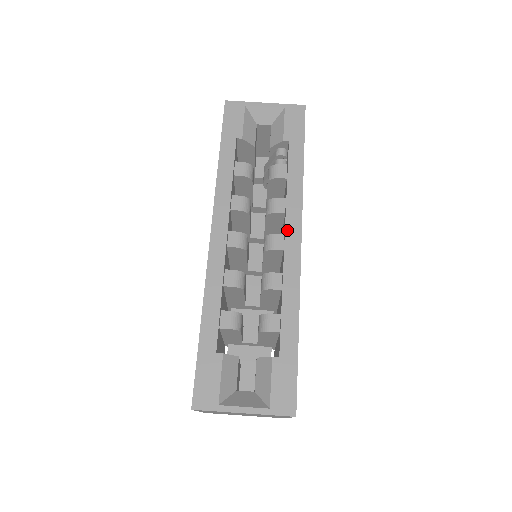
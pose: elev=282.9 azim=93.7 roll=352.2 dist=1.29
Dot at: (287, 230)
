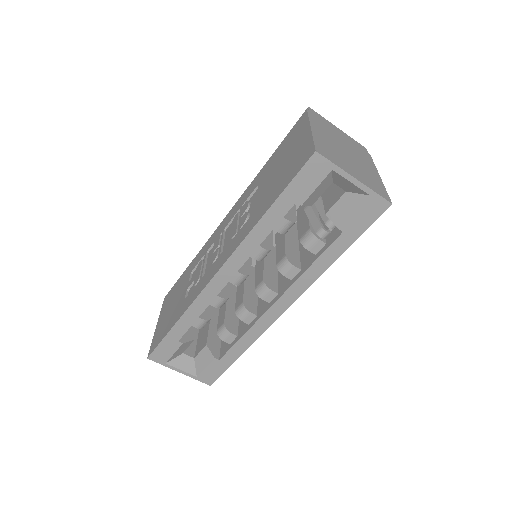
Dot at: (281, 299)
